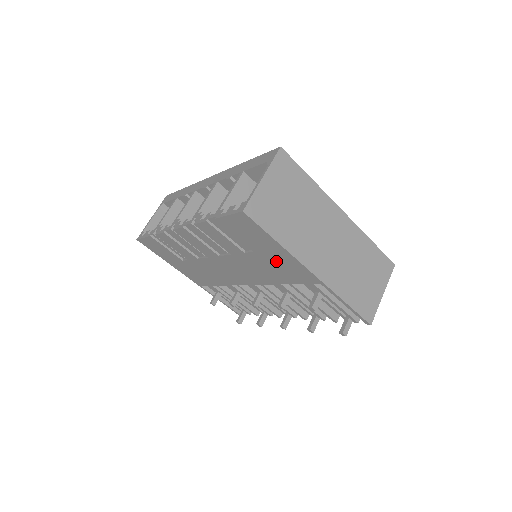
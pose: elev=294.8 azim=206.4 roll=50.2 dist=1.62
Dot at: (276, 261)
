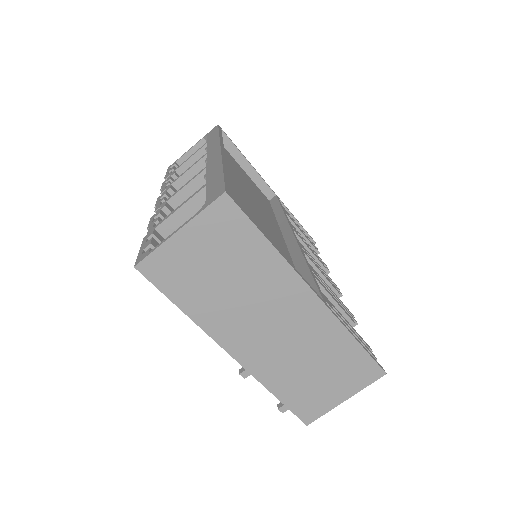
Dot at: occluded
